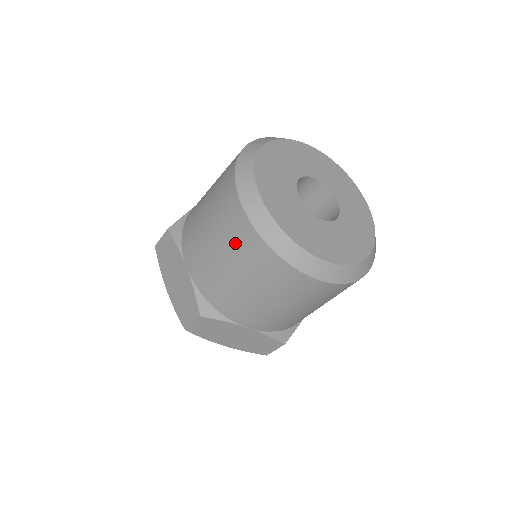
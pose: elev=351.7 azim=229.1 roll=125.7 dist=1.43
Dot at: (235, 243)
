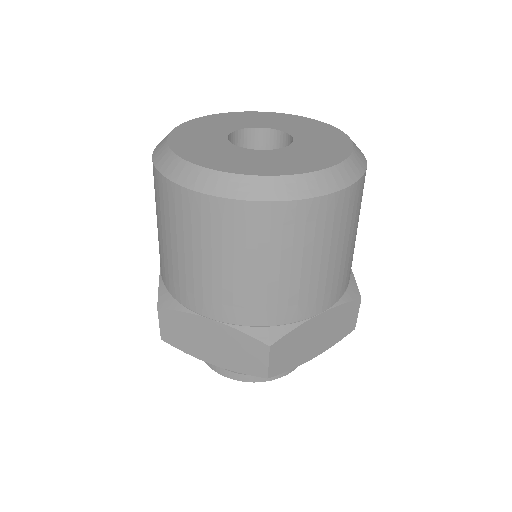
Dot at: (156, 197)
